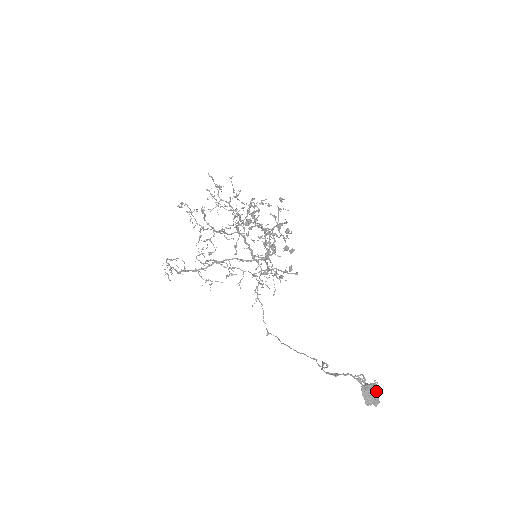
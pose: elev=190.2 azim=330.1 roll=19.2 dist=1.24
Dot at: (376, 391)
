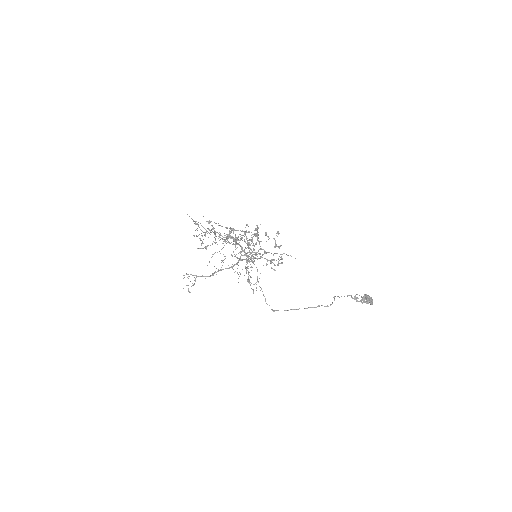
Dot at: (370, 297)
